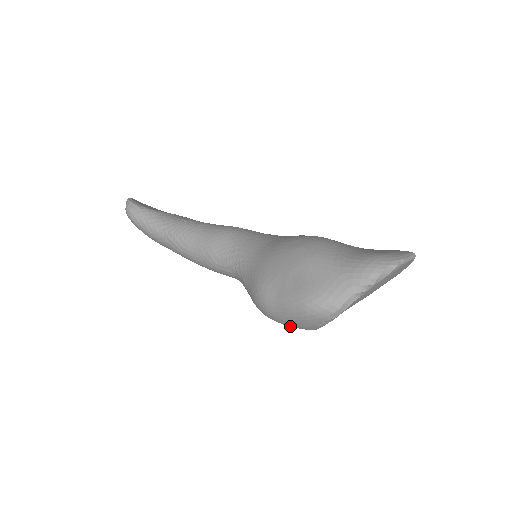
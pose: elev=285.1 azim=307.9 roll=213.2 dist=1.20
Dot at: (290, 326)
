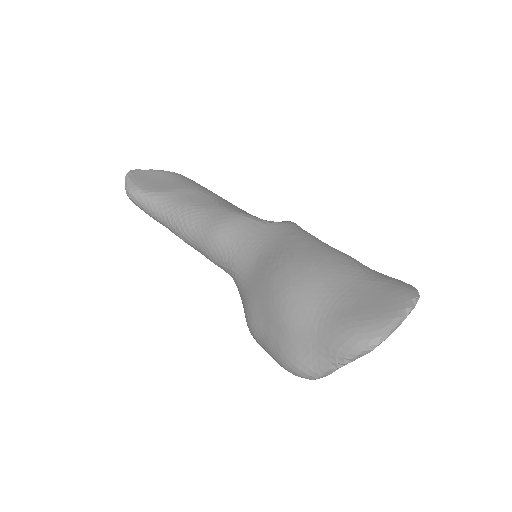
Dot at: occluded
